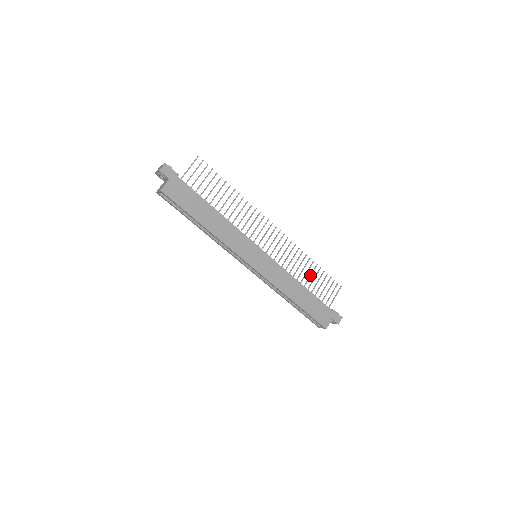
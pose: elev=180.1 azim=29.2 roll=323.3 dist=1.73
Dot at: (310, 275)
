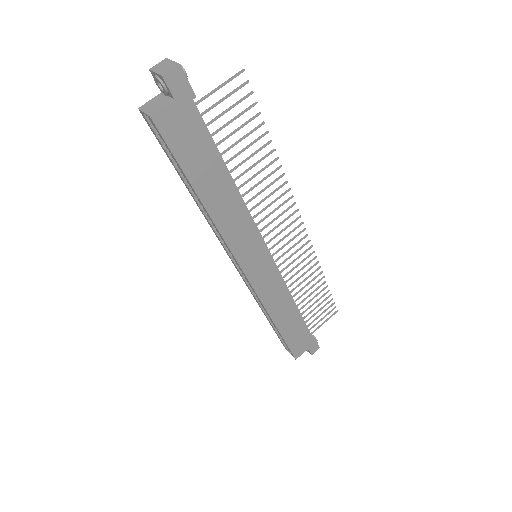
Dot at: (311, 293)
